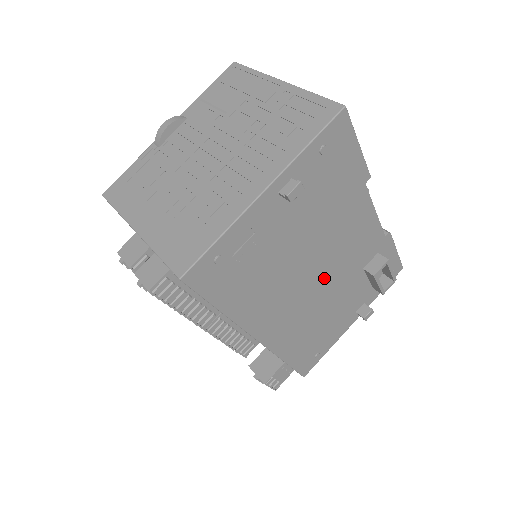
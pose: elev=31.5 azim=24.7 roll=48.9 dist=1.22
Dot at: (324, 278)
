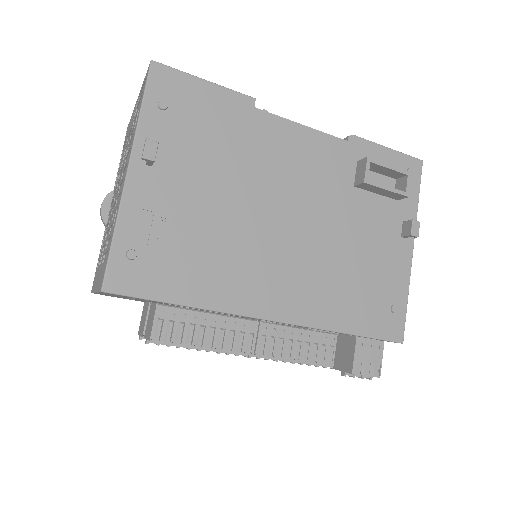
Dot at: (302, 219)
